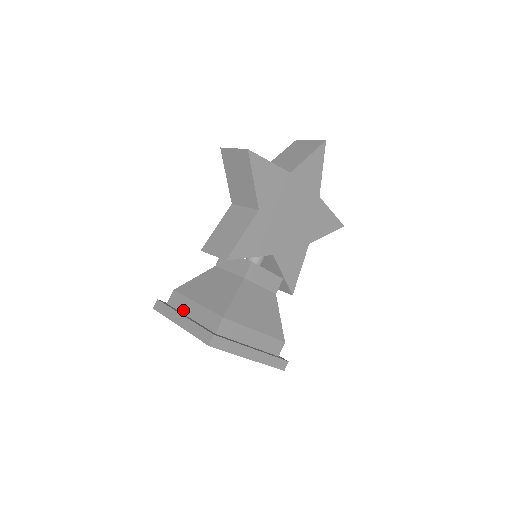
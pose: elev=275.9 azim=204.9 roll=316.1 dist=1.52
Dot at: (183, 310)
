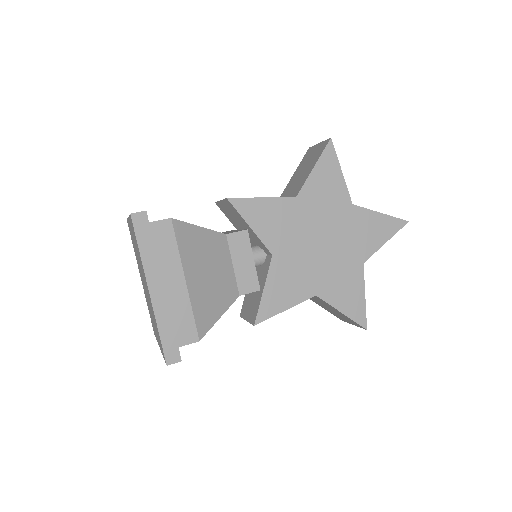
Dot at: occluded
